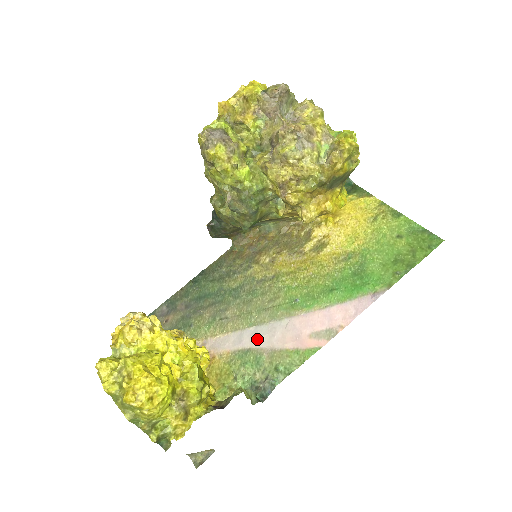
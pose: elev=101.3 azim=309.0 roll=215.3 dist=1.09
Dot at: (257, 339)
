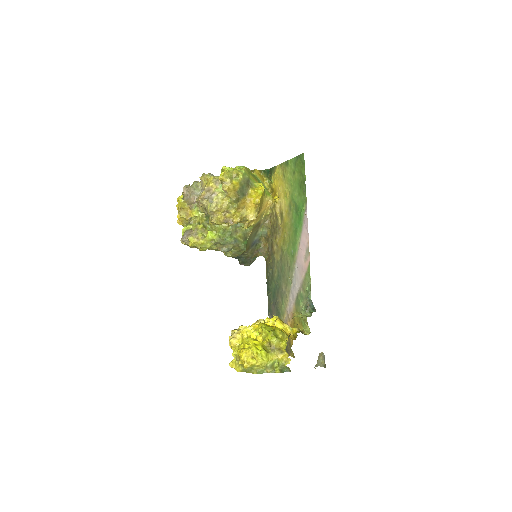
Dot at: (295, 287)
